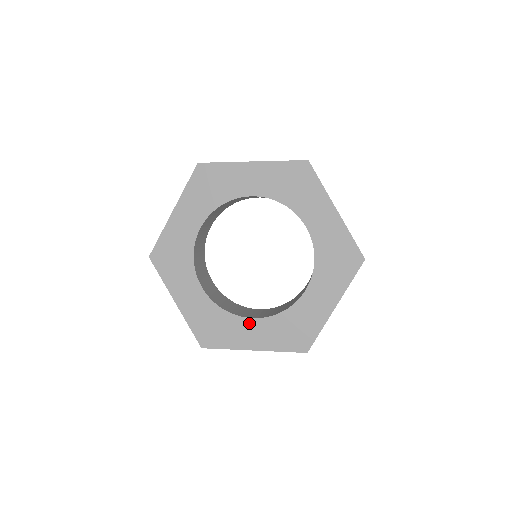
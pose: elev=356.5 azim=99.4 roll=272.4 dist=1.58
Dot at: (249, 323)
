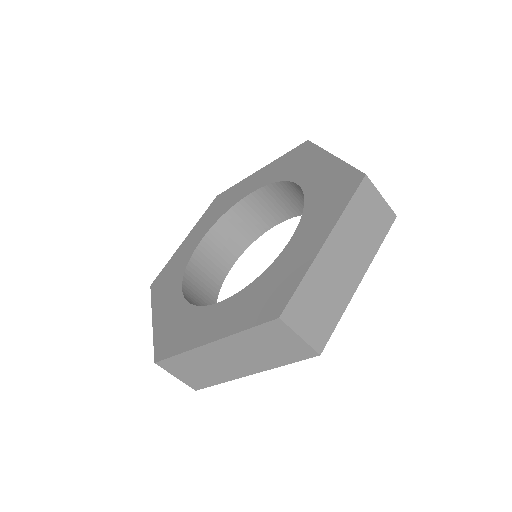
Dot at: (216, 309)
